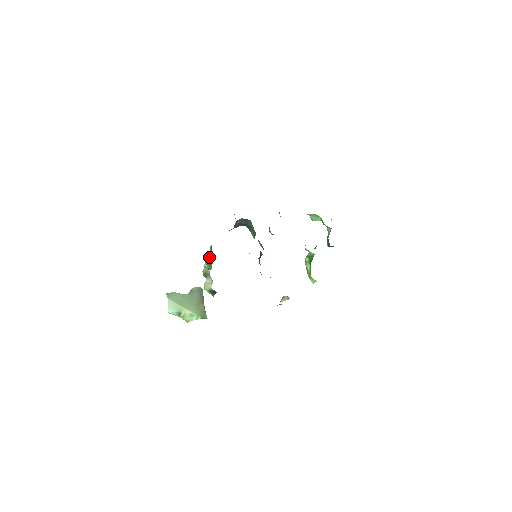
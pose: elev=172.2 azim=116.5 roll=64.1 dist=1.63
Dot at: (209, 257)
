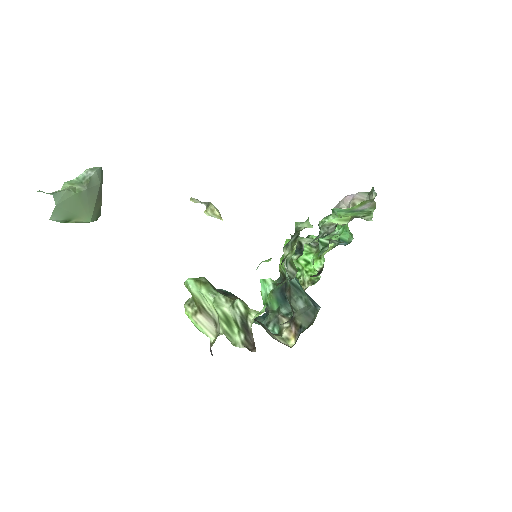
Dot at: (228, 310)
